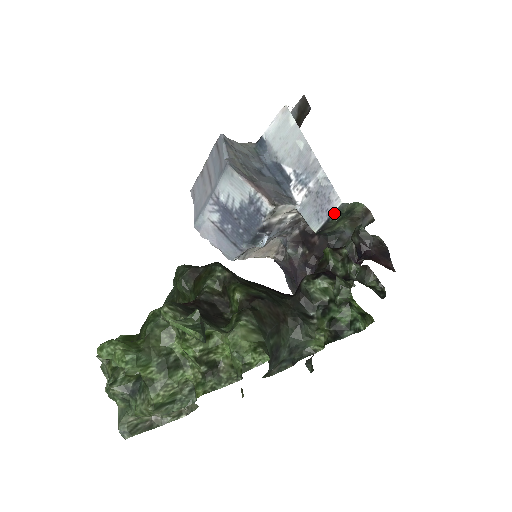
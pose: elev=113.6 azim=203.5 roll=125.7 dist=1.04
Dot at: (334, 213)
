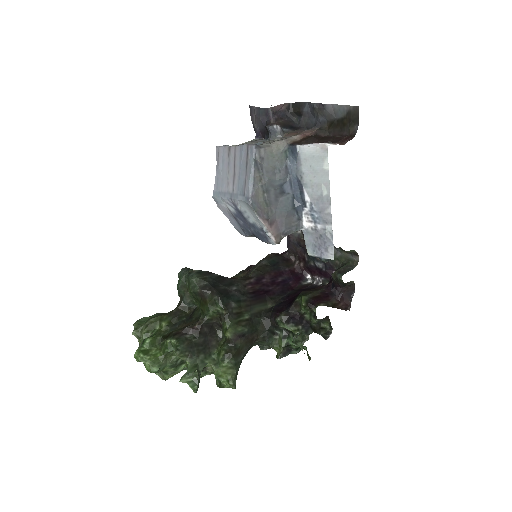
Dot at: (326, 260)
